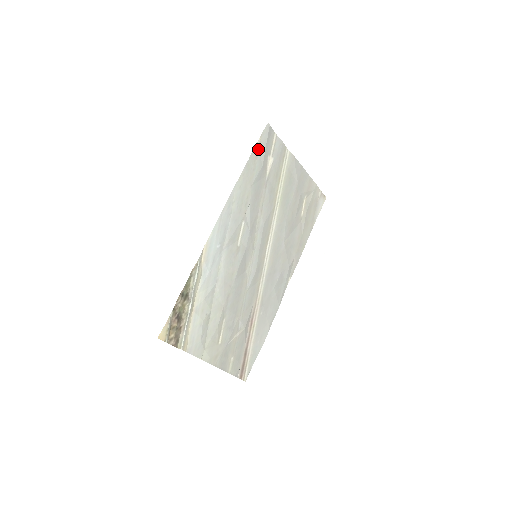
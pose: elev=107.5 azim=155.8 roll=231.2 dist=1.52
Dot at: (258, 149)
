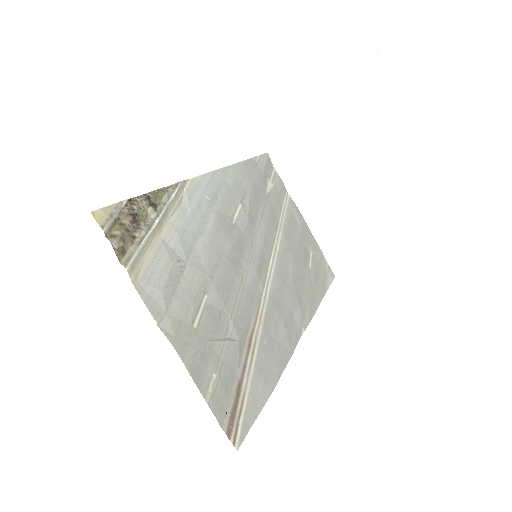
Dot at: (257, 163)
